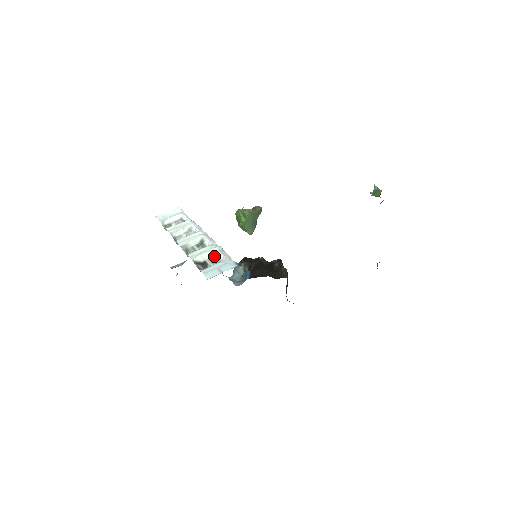
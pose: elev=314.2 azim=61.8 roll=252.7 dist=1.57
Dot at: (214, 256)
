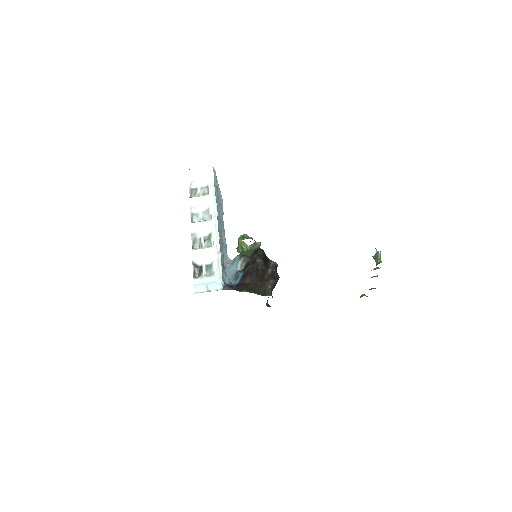
Dot at: (211, 264)
